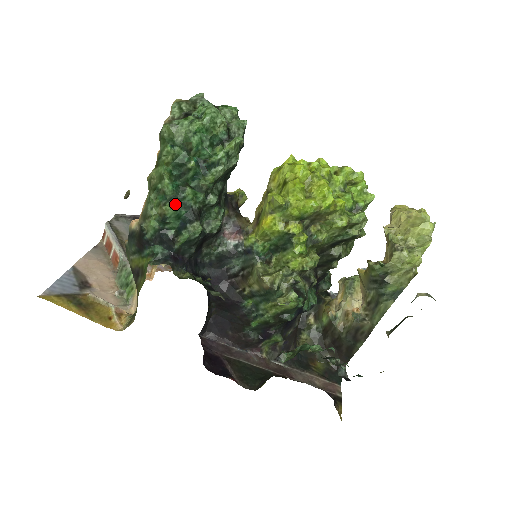
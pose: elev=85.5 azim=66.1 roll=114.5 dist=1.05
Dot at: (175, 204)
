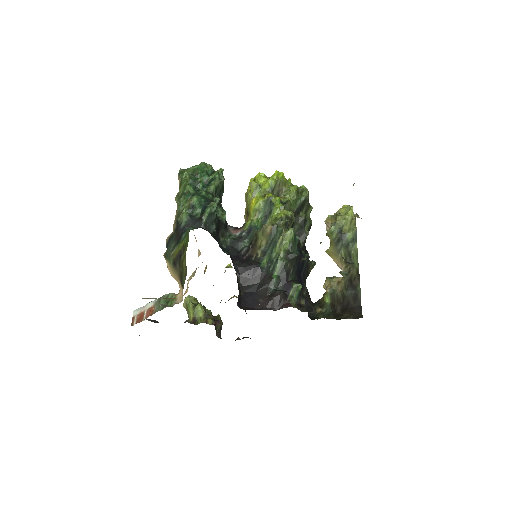
Dot at: (197, 197)
